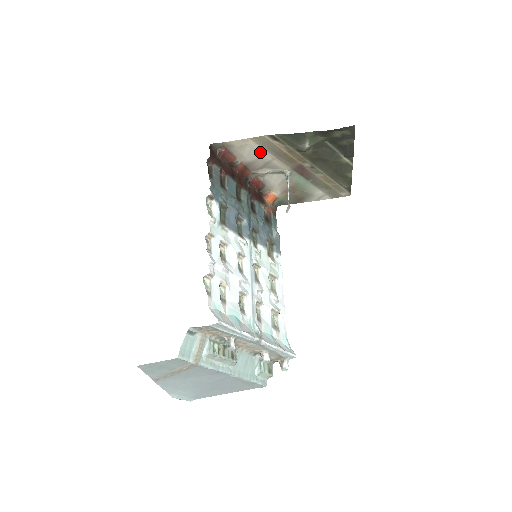
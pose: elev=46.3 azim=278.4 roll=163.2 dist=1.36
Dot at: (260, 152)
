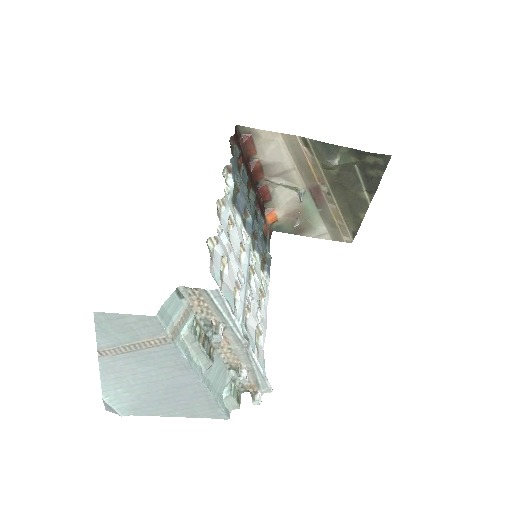
Dot at: (284, 155)
